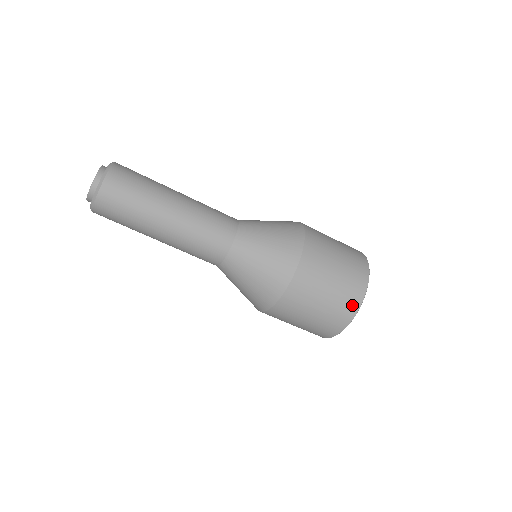
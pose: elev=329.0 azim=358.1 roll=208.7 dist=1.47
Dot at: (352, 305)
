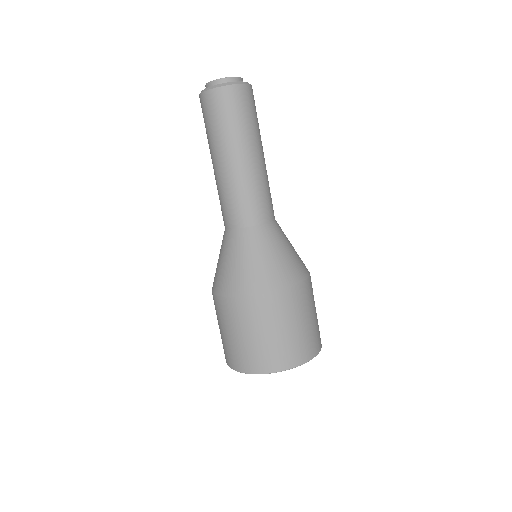
Dot at: (317, 345)
